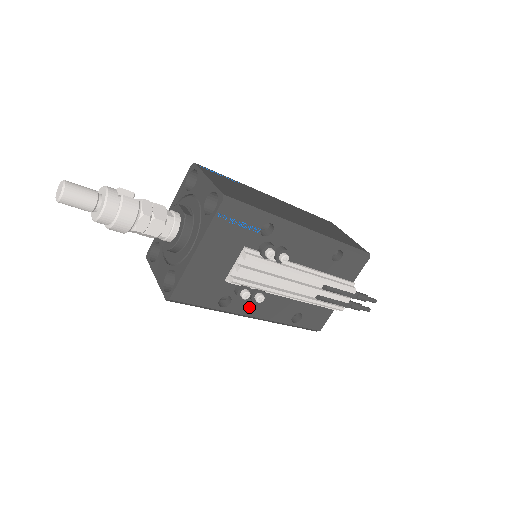
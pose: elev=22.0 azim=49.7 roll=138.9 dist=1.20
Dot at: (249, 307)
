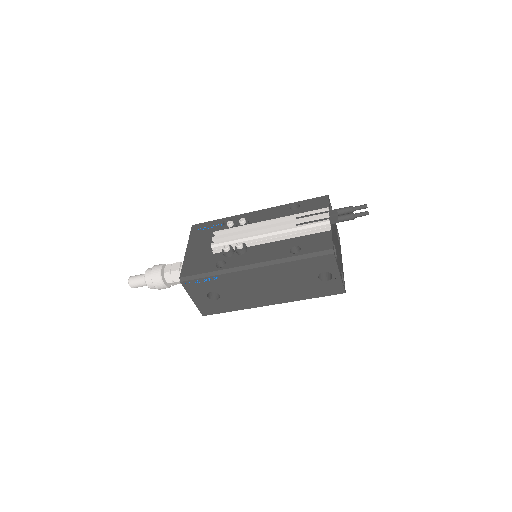
Dot at: (243, 260)
